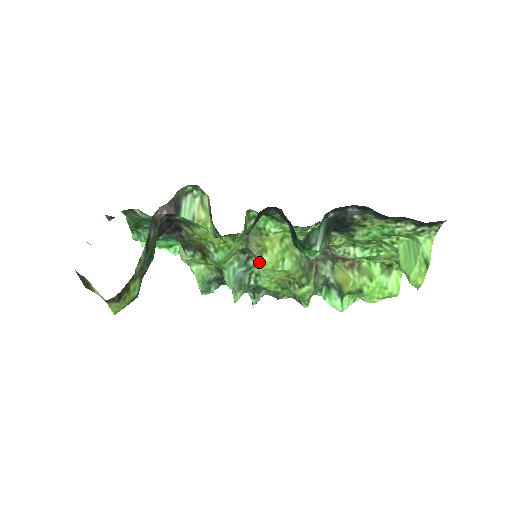
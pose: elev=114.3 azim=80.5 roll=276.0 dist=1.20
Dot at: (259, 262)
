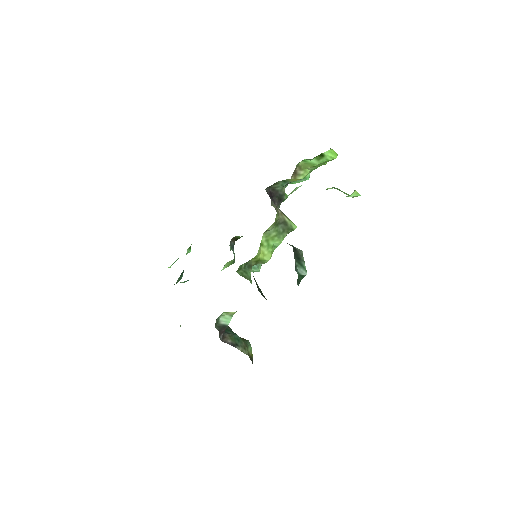
Dot at: occluded
